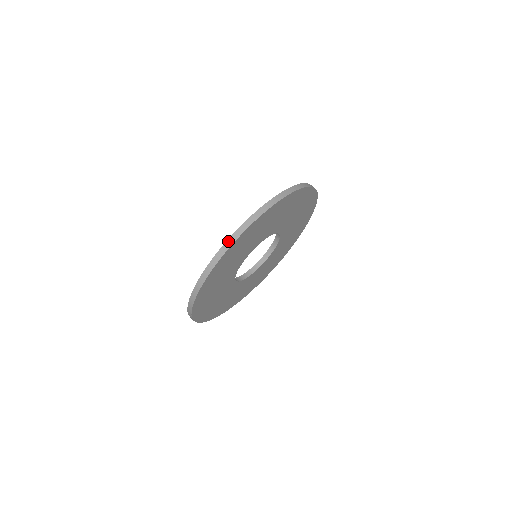
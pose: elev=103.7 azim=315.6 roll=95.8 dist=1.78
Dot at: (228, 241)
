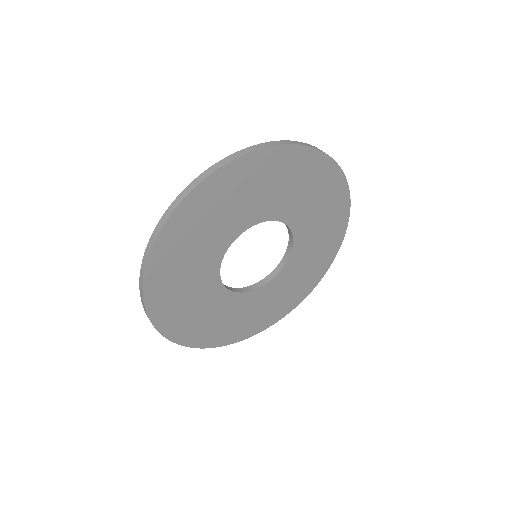
Dot at: (168, 210)
